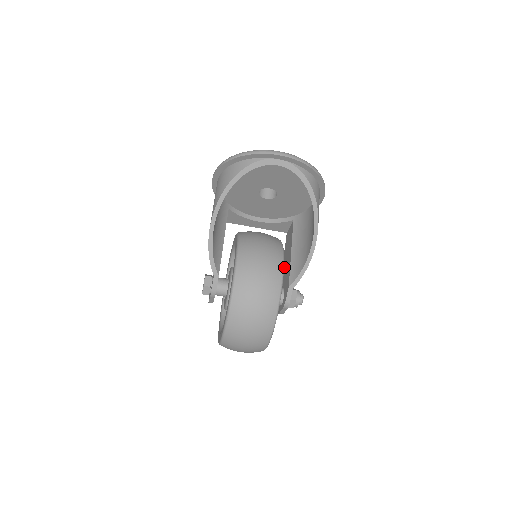
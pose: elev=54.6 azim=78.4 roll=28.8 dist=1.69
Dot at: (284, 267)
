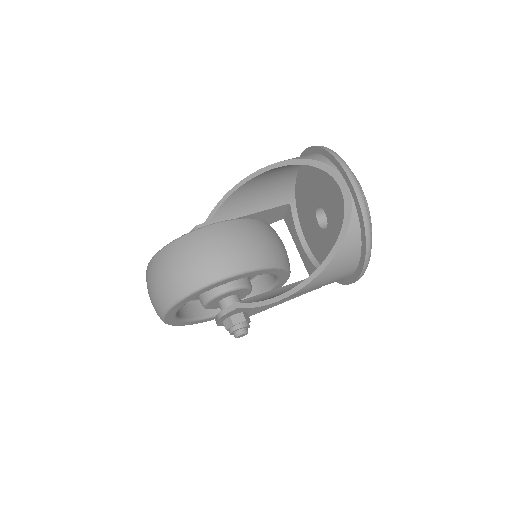
Dot at: occluded
